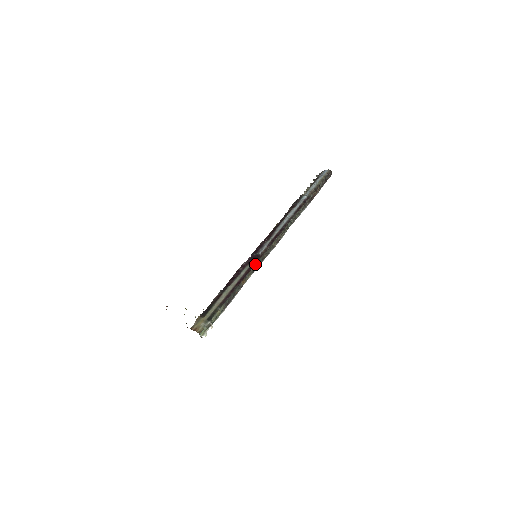
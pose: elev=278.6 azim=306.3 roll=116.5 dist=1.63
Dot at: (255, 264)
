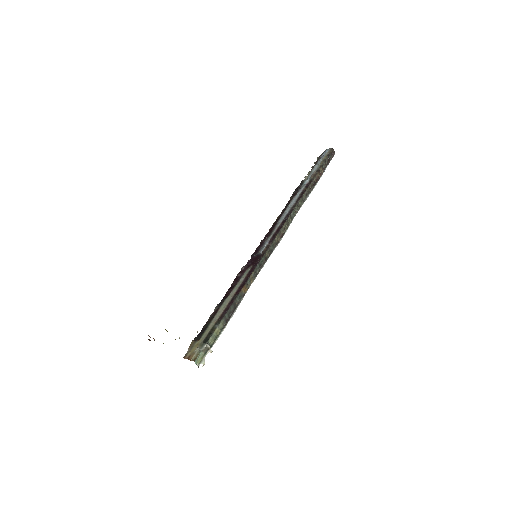
Dot at: (256, 265)
